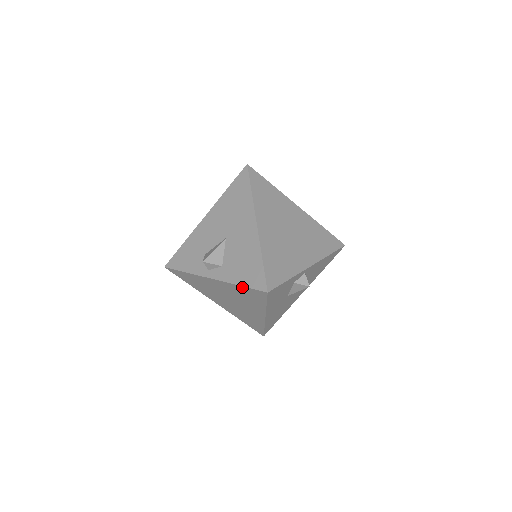
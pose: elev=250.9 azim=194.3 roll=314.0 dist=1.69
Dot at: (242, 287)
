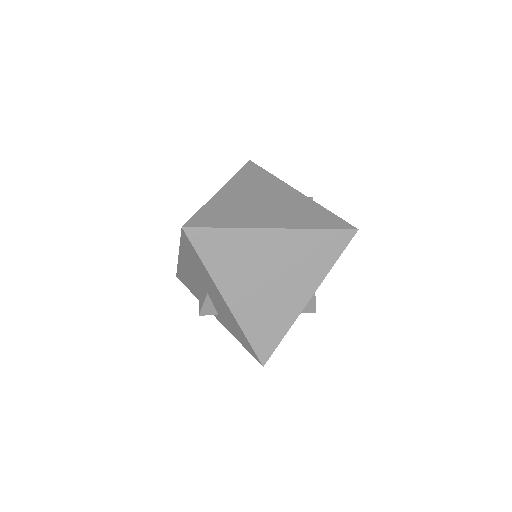
Dot at: occluded
